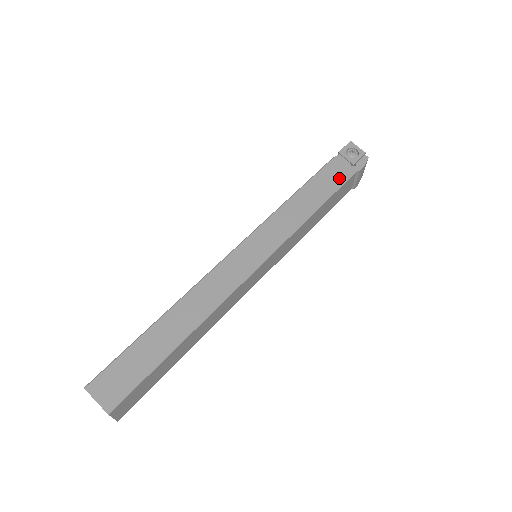
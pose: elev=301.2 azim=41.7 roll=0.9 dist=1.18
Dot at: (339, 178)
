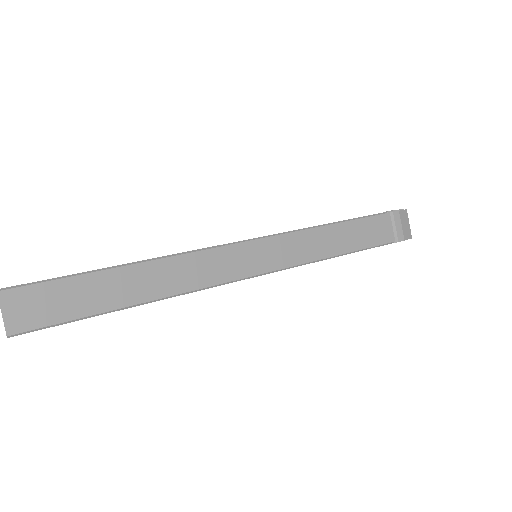
Dot at: occluded
